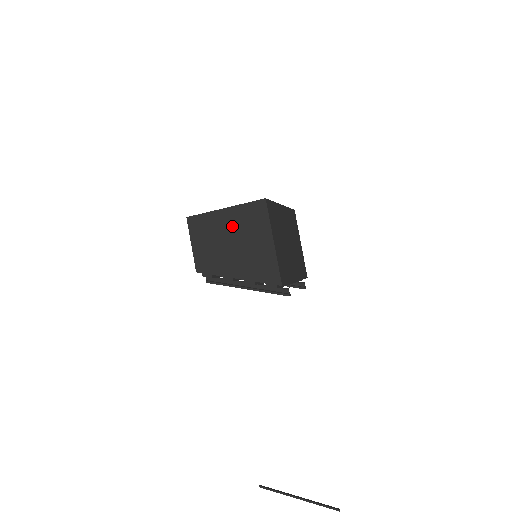
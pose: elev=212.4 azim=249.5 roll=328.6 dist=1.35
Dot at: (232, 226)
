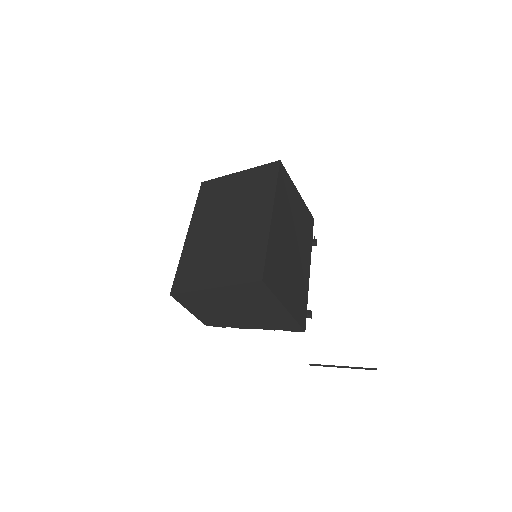
Dot at: (230, 300)
